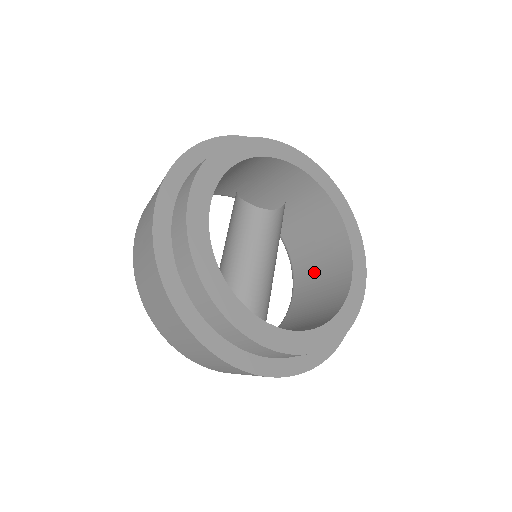
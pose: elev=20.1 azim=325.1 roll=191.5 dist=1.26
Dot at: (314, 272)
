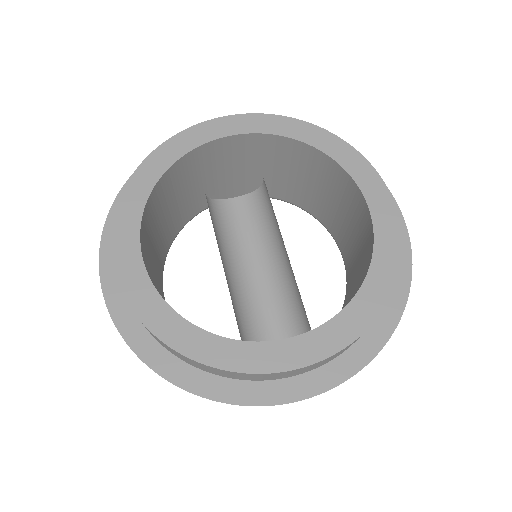
Dot at: (341, 221)
